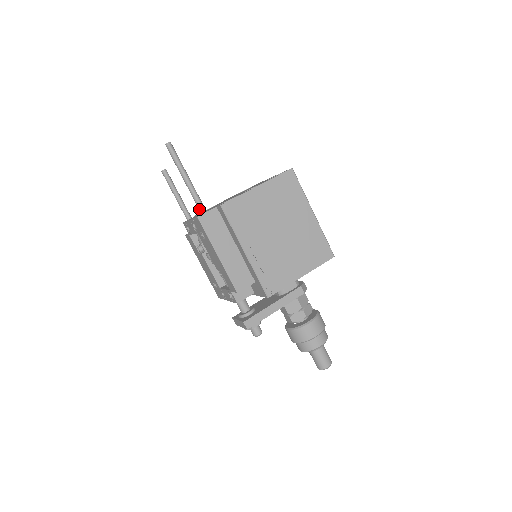
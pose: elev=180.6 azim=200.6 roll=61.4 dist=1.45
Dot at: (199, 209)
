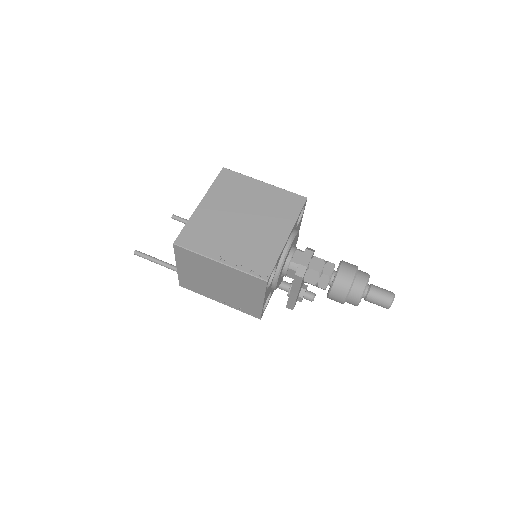
Dot at: occluded
